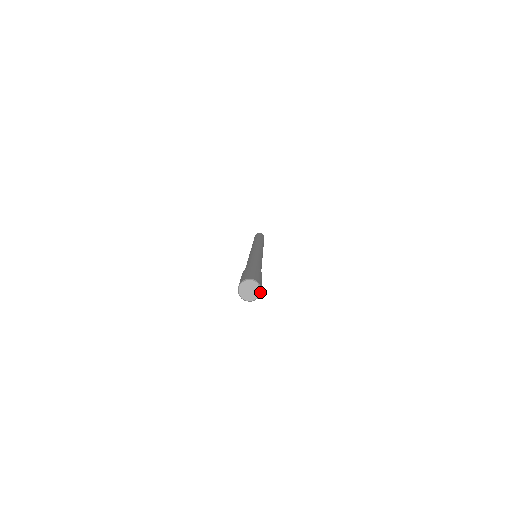
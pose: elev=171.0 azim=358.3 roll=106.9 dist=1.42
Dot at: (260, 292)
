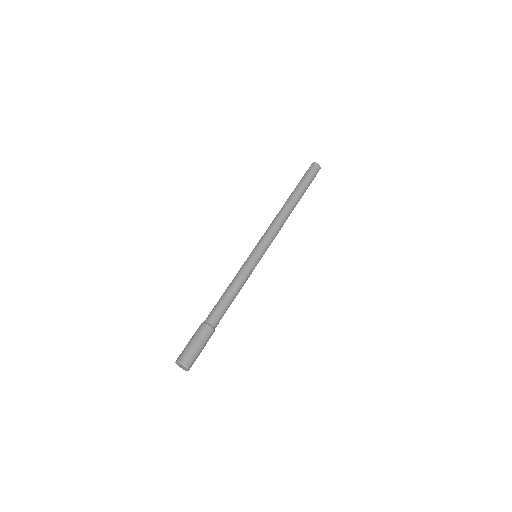
Dot at: occluded
